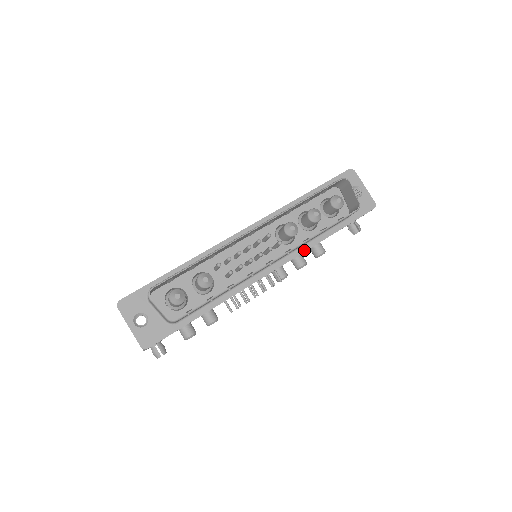
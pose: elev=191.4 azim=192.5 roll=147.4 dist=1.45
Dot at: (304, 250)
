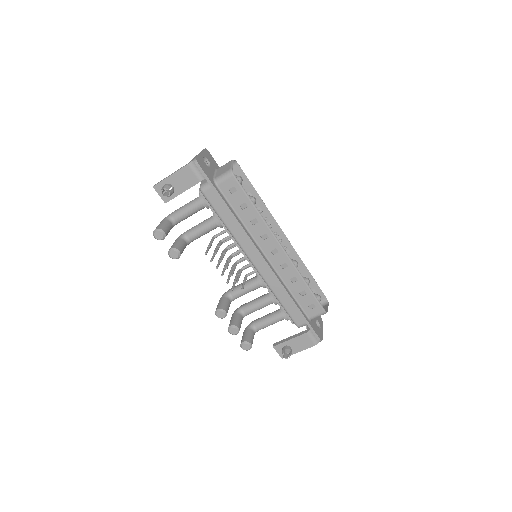
Dot at: (283, 285)
